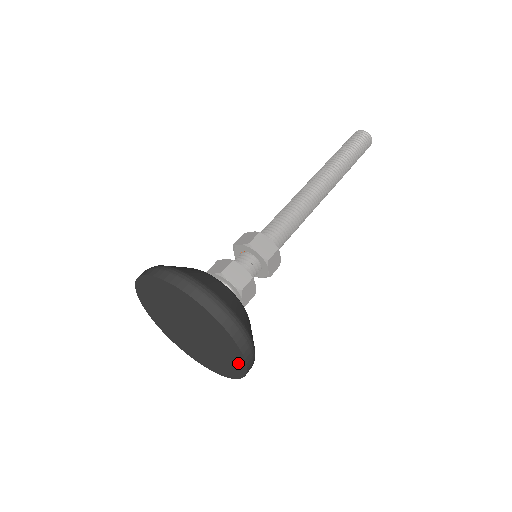
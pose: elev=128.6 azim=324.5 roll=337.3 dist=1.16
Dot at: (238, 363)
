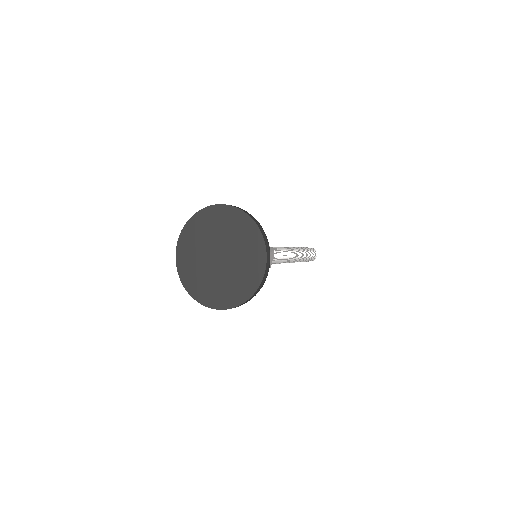
Dot at: (251, 229)
